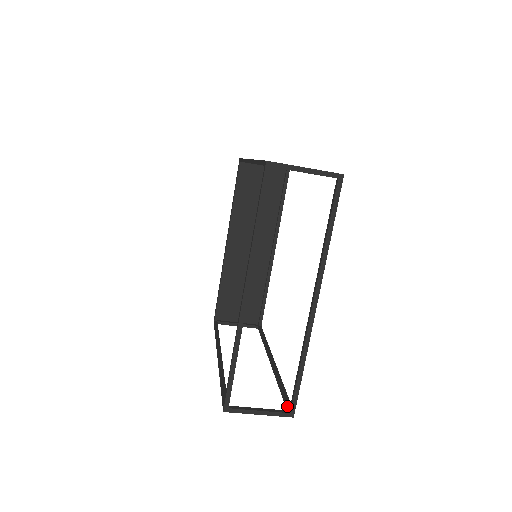
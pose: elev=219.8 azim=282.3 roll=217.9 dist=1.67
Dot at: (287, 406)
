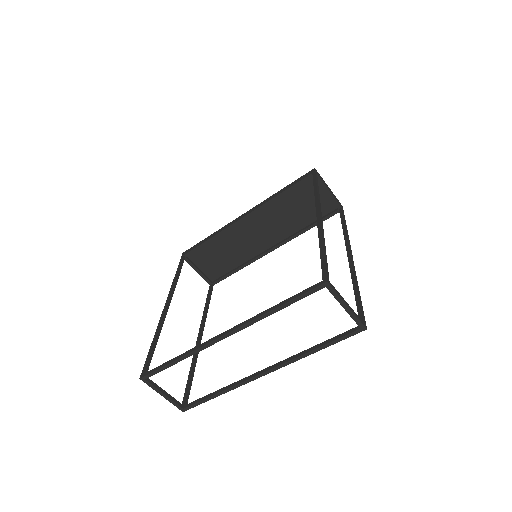
Dot at: (185, 399)
